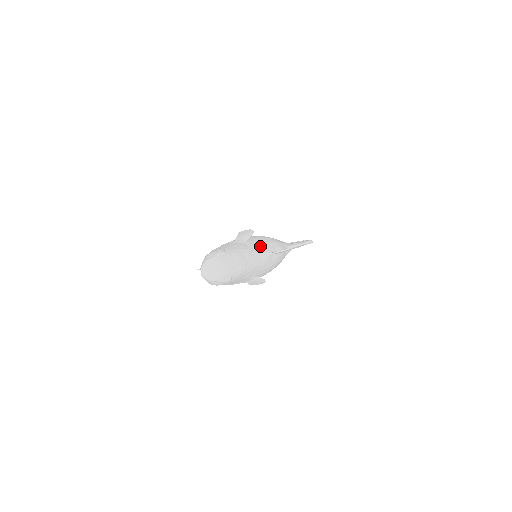
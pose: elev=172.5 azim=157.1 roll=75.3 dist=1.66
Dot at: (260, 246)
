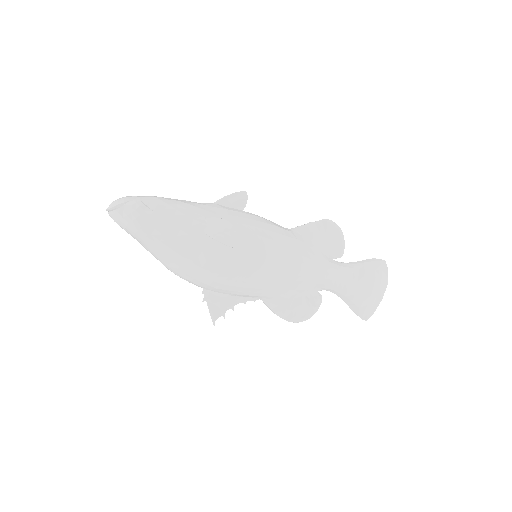
Dot at: occluded
